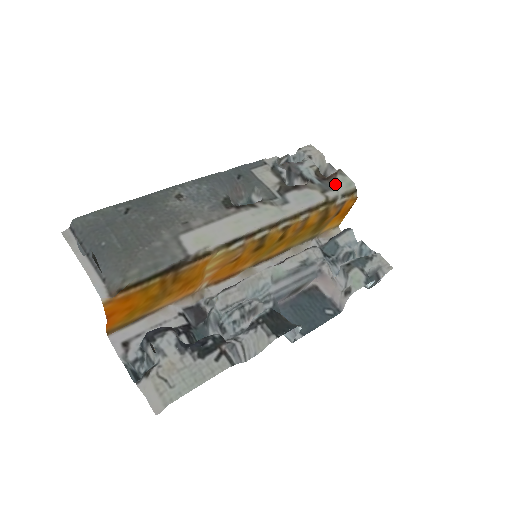
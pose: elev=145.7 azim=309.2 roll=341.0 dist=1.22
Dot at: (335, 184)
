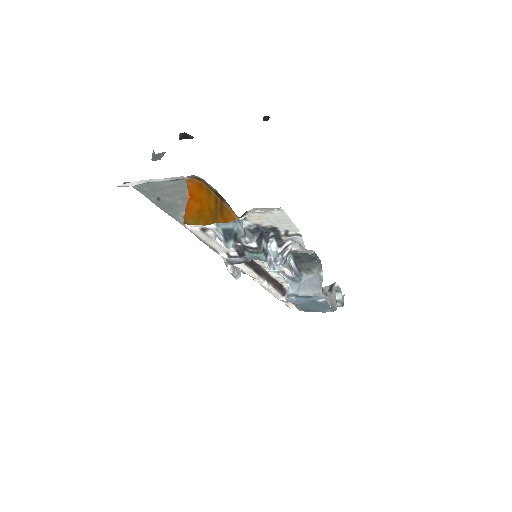
Dot at: occluded
